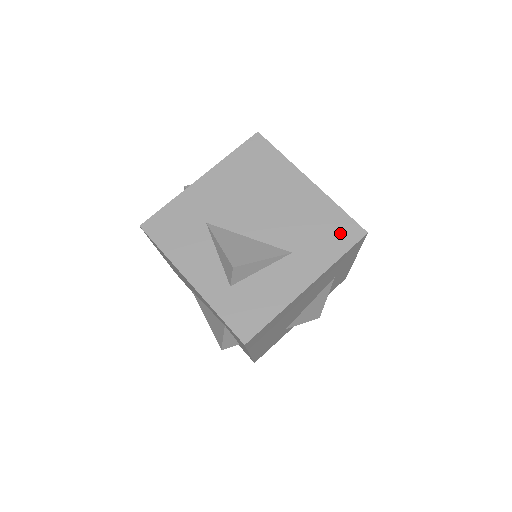
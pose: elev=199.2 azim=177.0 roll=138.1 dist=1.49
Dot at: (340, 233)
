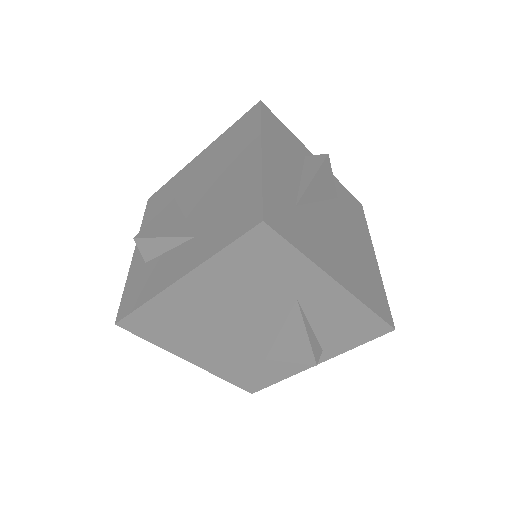
Dot at: (241, 218)
